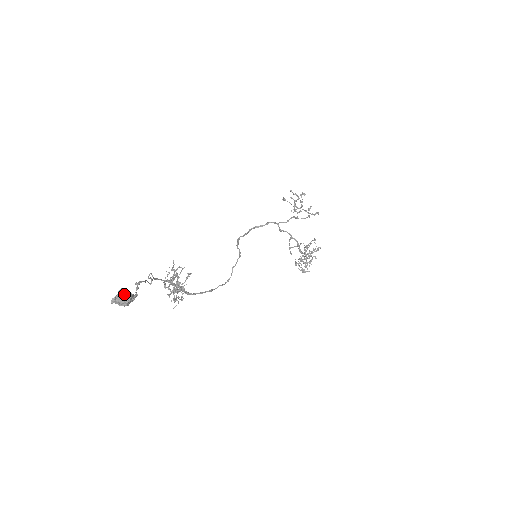
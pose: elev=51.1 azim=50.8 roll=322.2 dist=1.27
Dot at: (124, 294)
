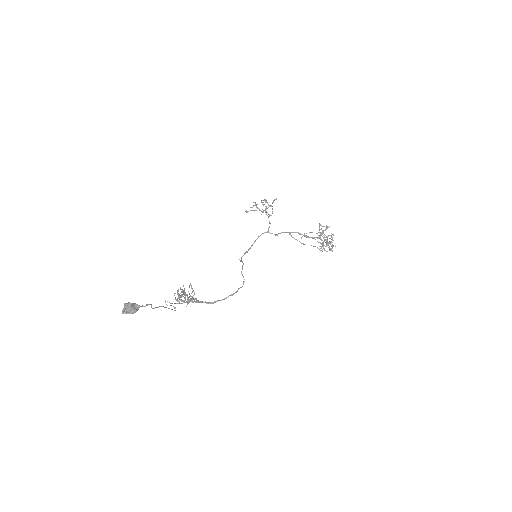
Dot at: (127, 304)
